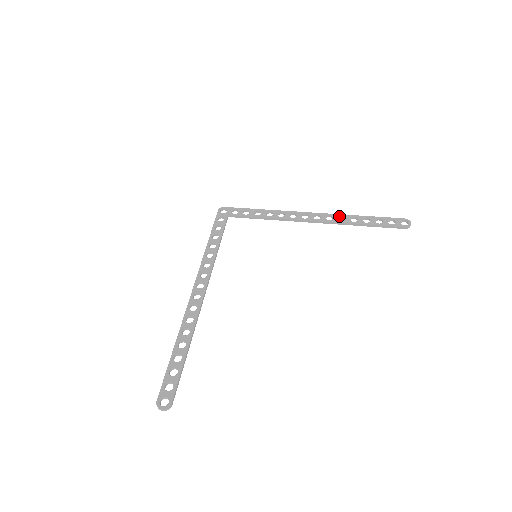
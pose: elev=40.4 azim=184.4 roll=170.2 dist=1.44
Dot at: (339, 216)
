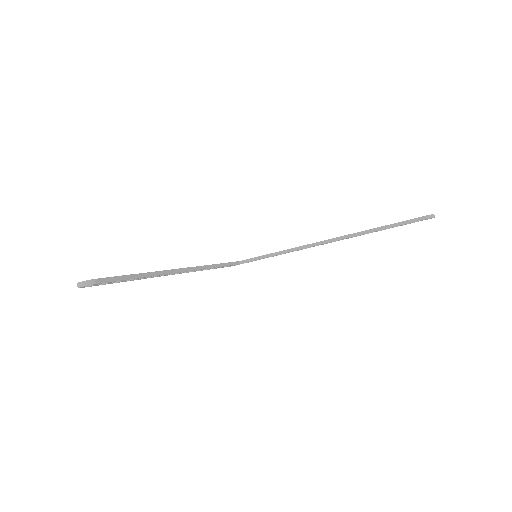
Dot at: occluded
